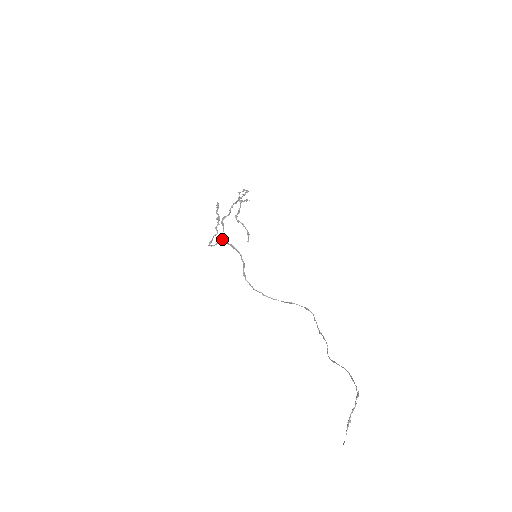
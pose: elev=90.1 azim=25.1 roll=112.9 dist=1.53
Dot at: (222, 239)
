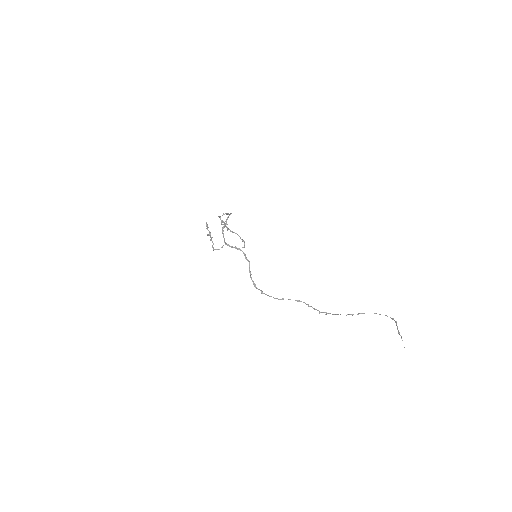
Dot at: (226, 243)
